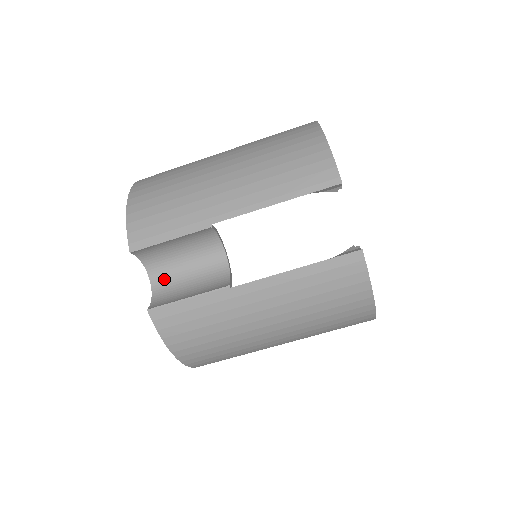
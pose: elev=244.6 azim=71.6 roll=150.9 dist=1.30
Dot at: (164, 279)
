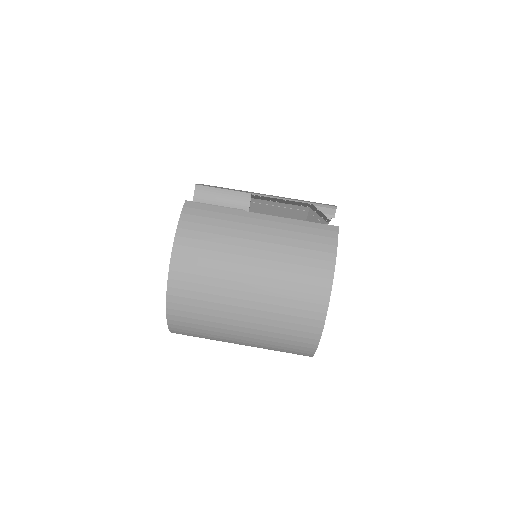
Dot at: occluded
